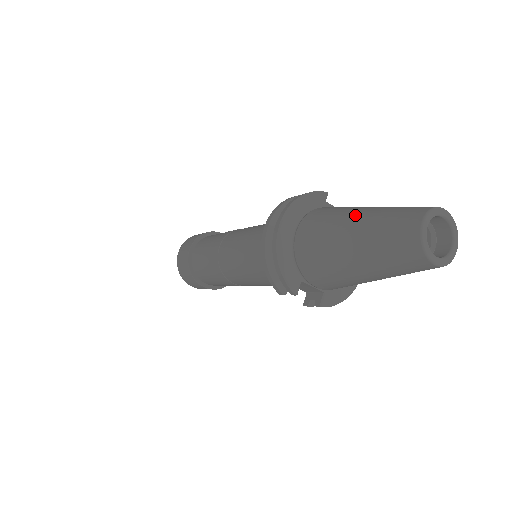
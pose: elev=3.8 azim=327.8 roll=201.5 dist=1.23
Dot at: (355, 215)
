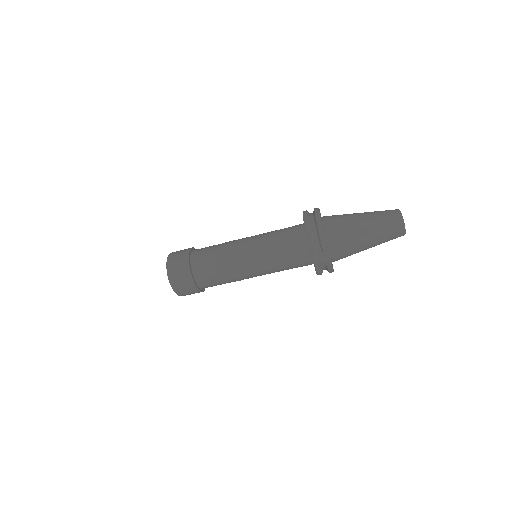
Dot at: (359, 213)
